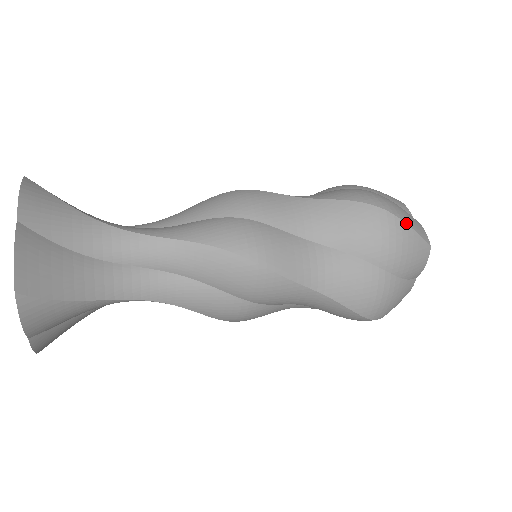
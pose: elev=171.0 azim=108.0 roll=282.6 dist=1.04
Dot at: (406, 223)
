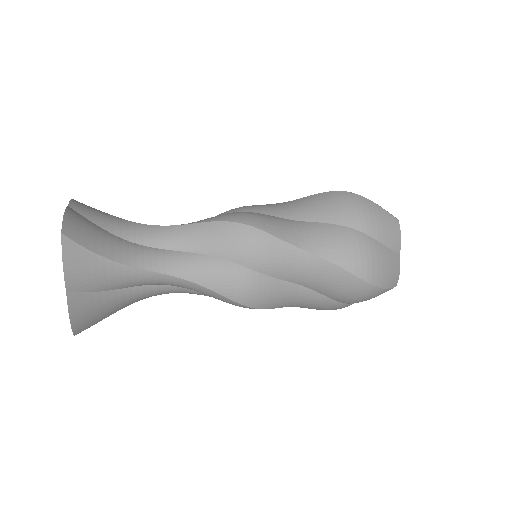
Dot at: (379, 288)
